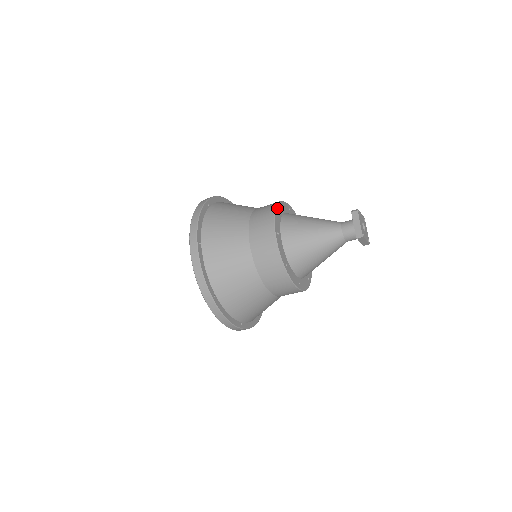
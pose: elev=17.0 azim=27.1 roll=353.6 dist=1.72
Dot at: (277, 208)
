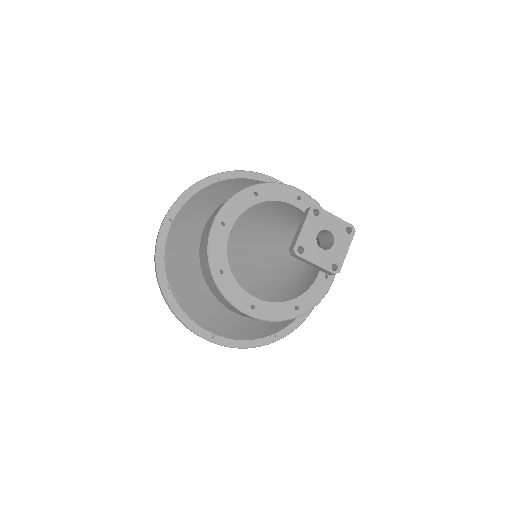
Dot at: (249, 190)
